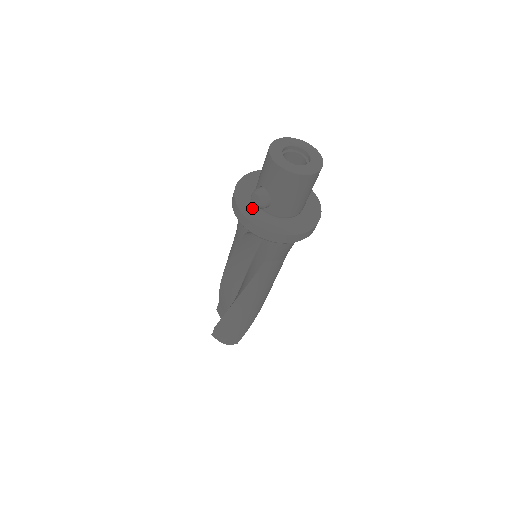
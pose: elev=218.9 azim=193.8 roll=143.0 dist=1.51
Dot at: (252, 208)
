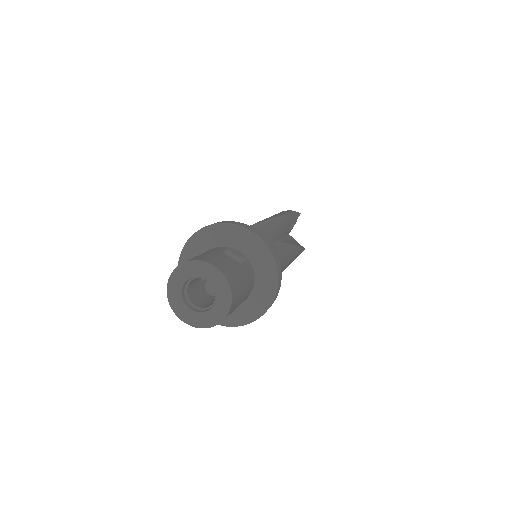
Dot at: occluded
